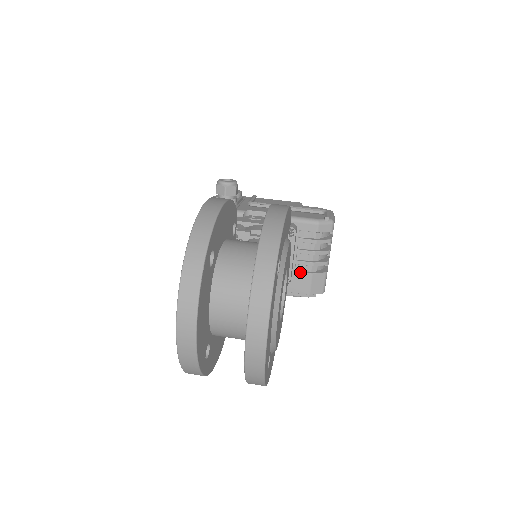
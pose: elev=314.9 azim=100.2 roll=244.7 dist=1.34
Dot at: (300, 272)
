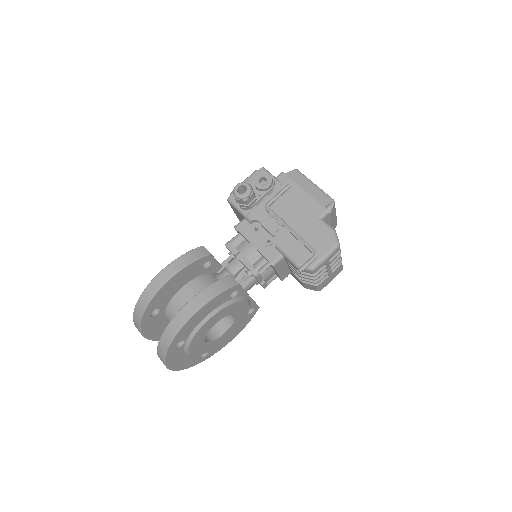
Dot at: (295, 275)
